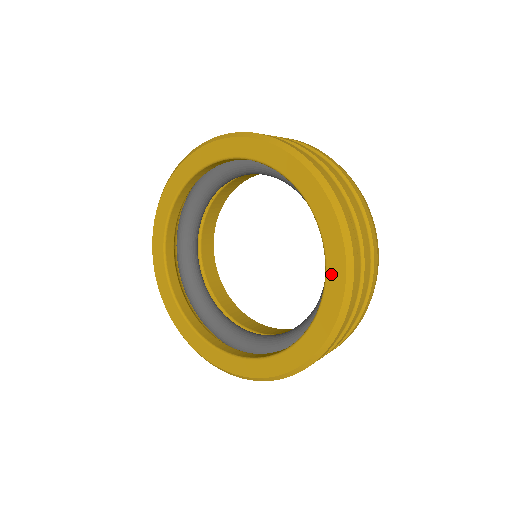
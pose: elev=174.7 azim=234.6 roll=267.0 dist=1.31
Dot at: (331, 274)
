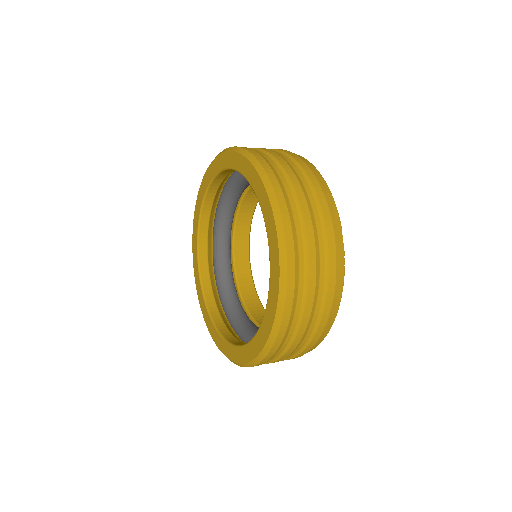
Dot at: (264, 324)
